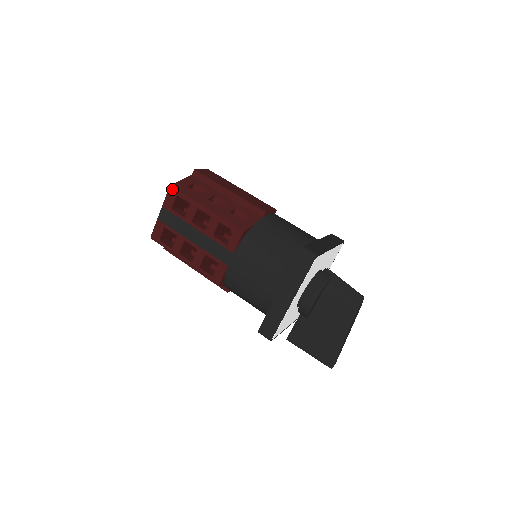
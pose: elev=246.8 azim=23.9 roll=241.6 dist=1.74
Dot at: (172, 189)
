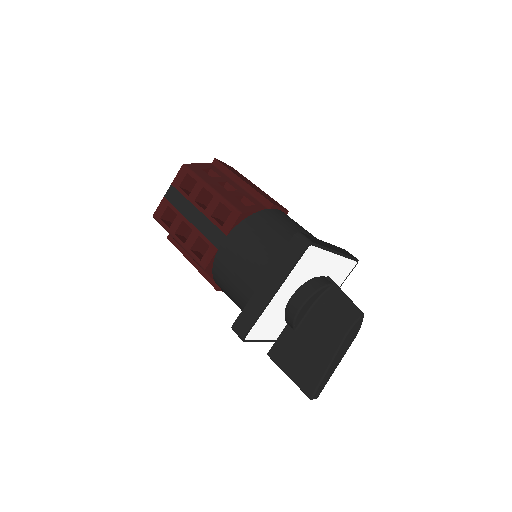
Dot at: (185, 167)
